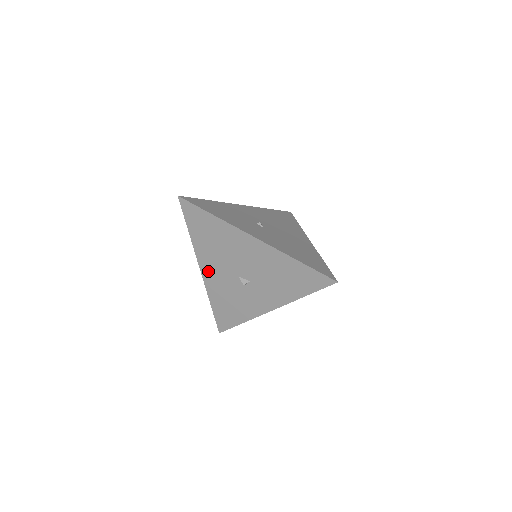
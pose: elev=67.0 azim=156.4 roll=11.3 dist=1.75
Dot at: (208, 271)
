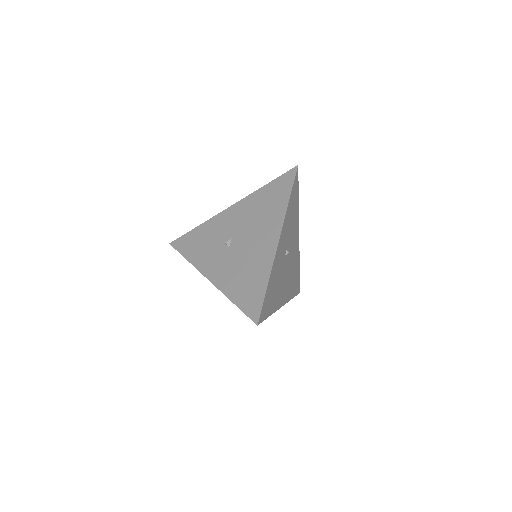
Dot at: occluded
